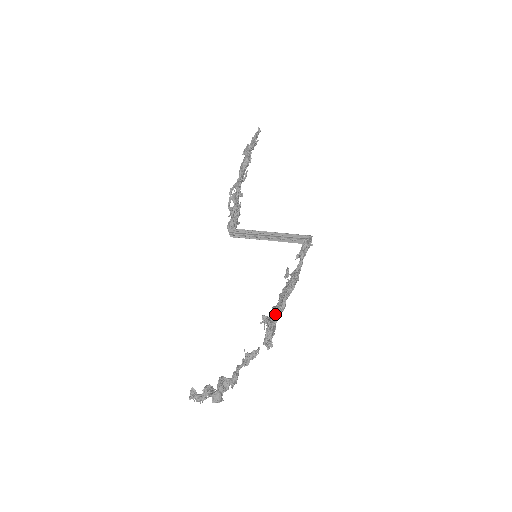
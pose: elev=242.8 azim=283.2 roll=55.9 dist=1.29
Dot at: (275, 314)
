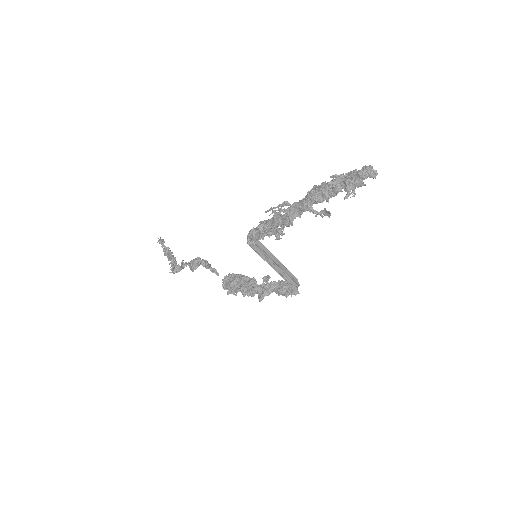
Dot at: (238, 291)
